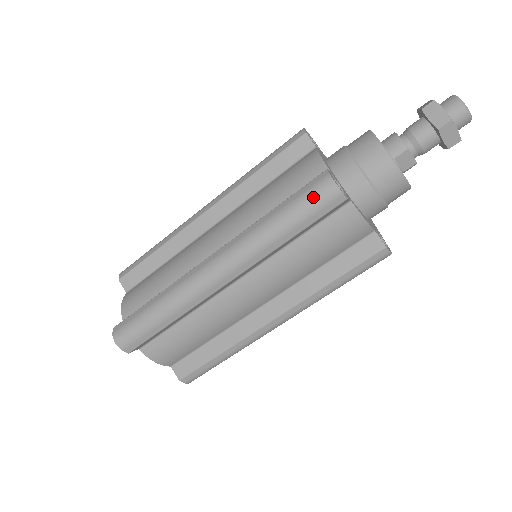
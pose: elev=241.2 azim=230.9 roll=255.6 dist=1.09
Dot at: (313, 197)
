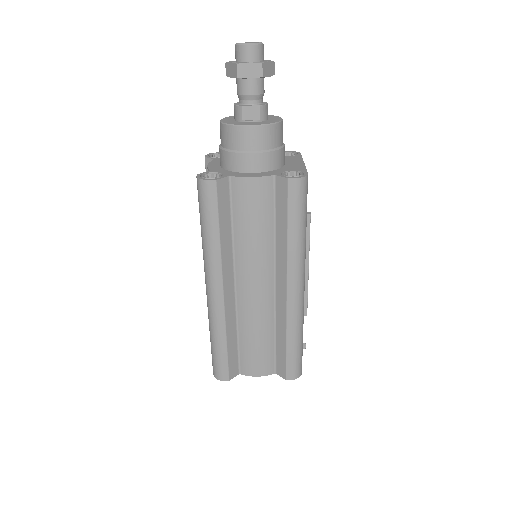
Dot at: (200, 199)
